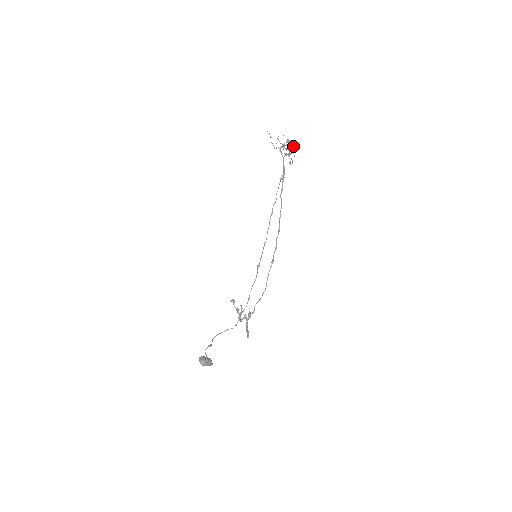
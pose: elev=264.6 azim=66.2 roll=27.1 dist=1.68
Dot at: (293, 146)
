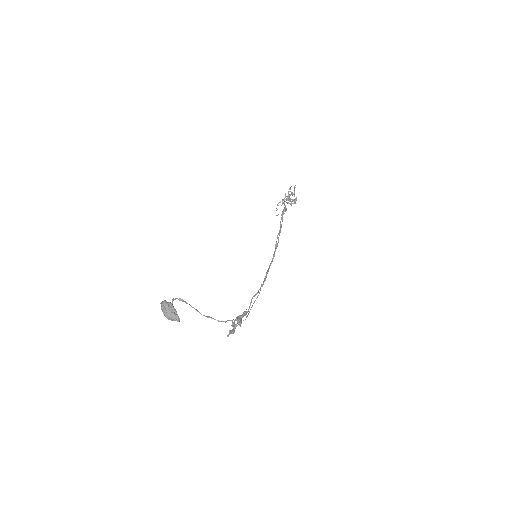
Dot at: (294, 201)
